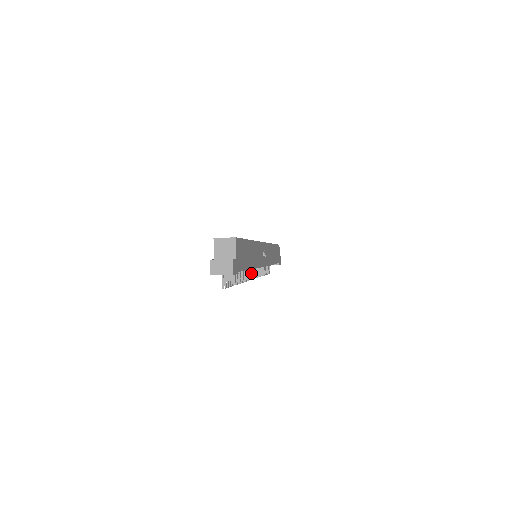
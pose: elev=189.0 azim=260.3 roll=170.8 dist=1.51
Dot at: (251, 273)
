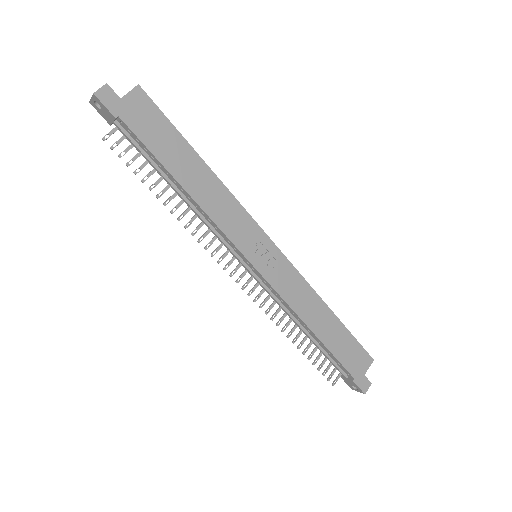
Dot at: (230, 262)
